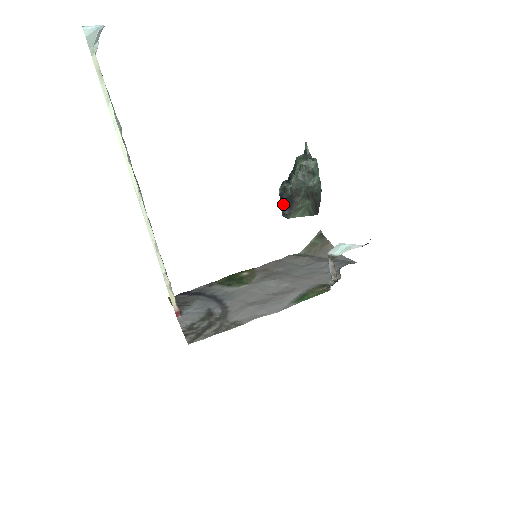
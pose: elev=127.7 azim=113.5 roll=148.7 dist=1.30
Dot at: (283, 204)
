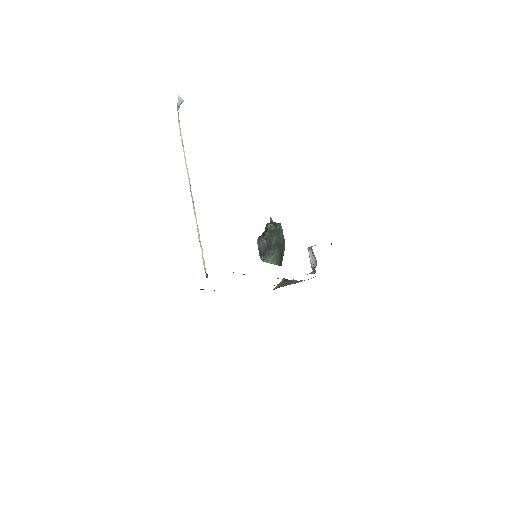
Dot at: (260, 250)
